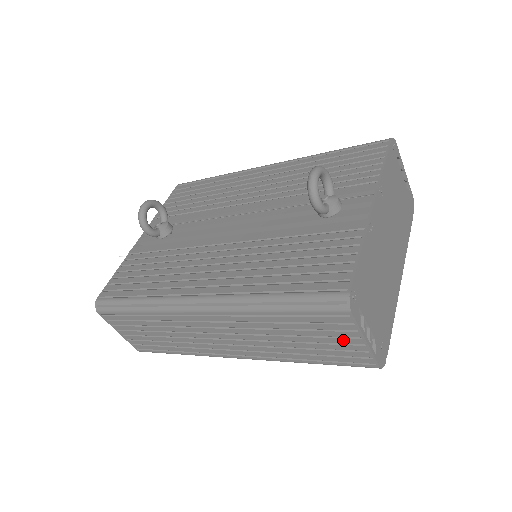
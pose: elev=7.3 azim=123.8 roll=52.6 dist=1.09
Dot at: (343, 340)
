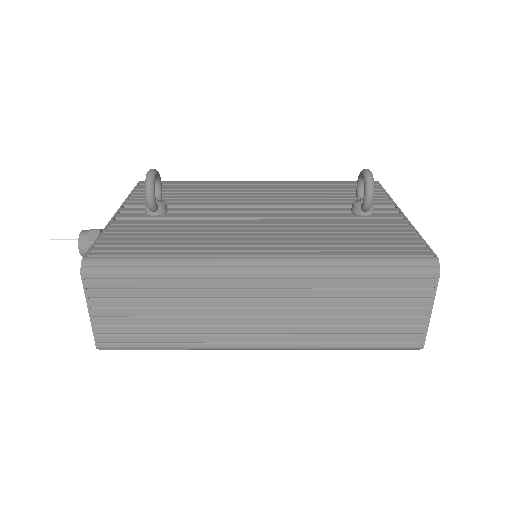
Dot at: (410, 311)
